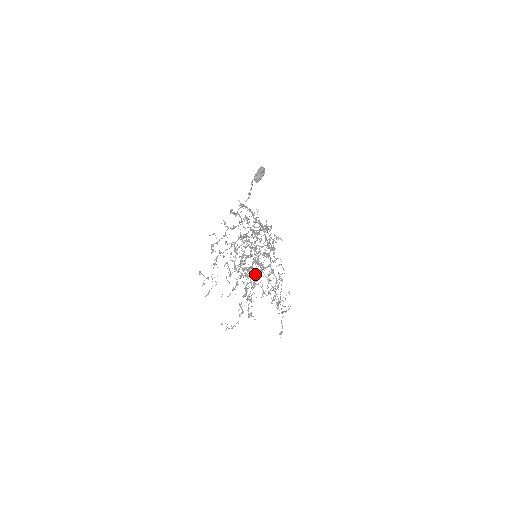
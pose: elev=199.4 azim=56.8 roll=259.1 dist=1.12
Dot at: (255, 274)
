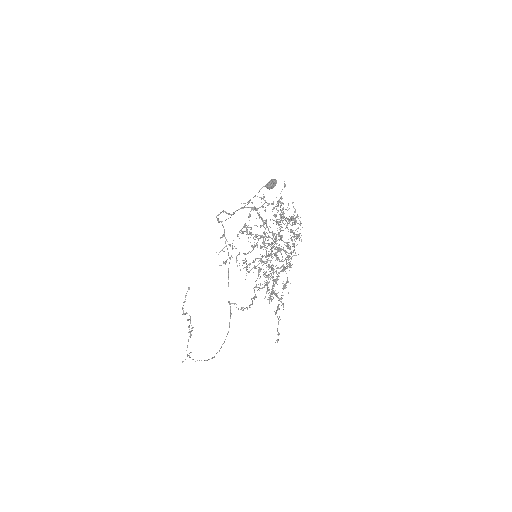
Dot at: occluded
